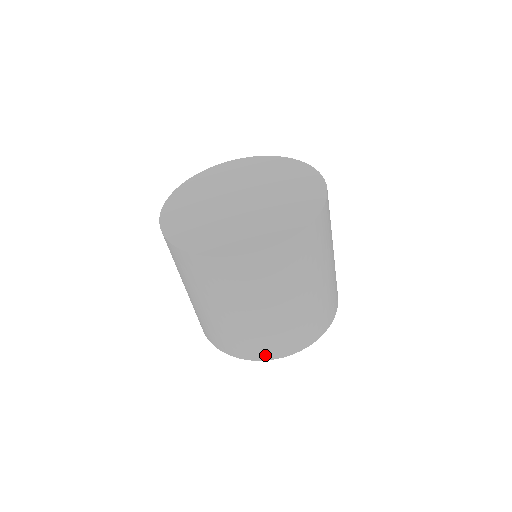
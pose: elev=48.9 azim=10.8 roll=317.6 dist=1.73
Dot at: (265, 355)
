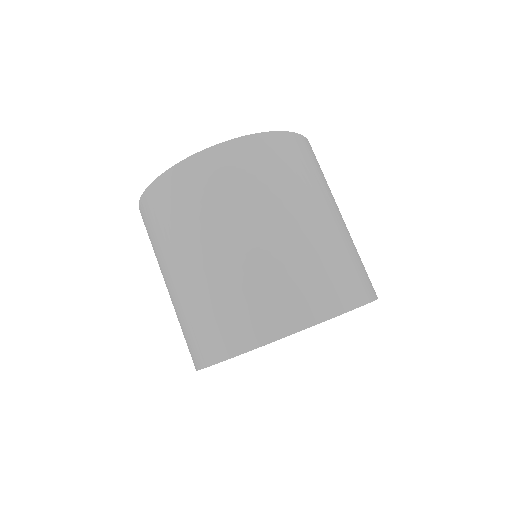
Dot at: (259, 333)
